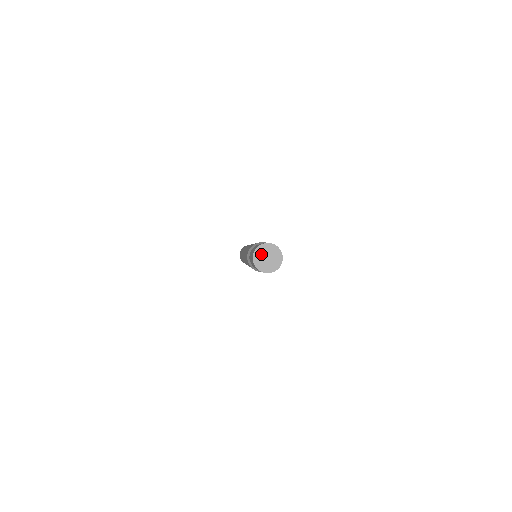
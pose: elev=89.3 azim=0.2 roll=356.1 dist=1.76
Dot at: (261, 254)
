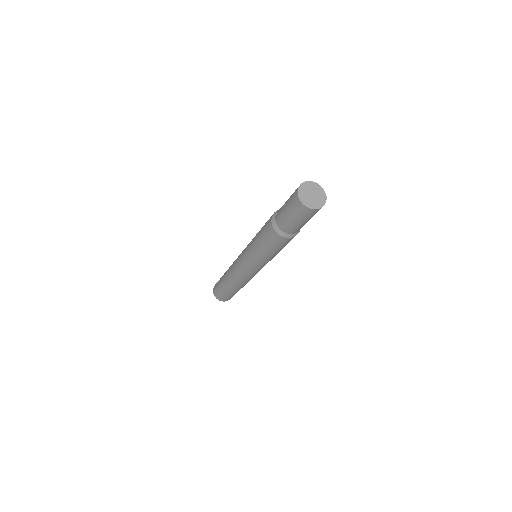
Dot at: (305, 191)
